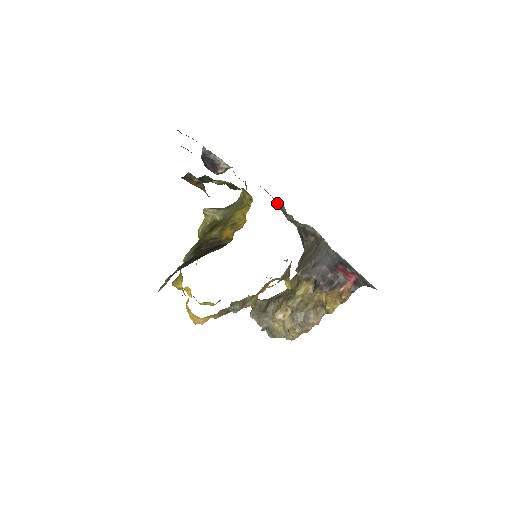
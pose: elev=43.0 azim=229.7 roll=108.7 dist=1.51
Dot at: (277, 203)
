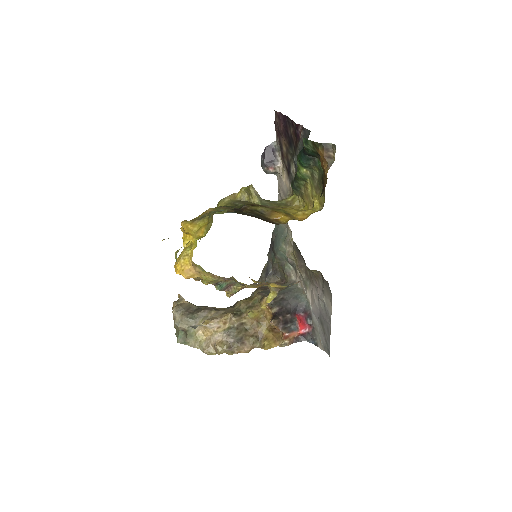
Dot at: (282, 230)
